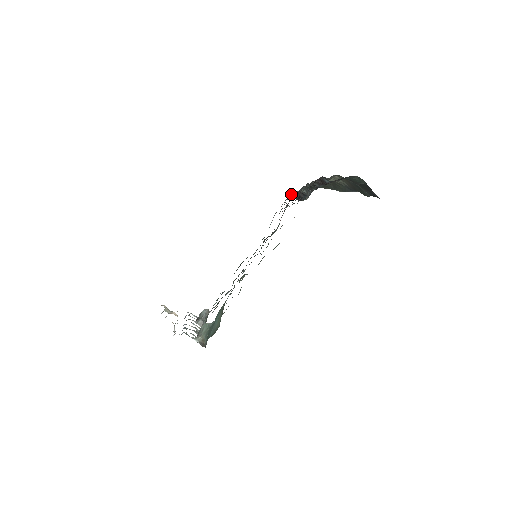
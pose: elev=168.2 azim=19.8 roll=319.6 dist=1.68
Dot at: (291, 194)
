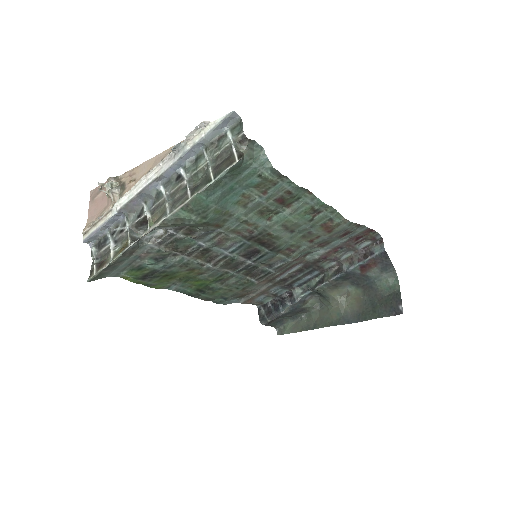
Dot at: (269, 299)
